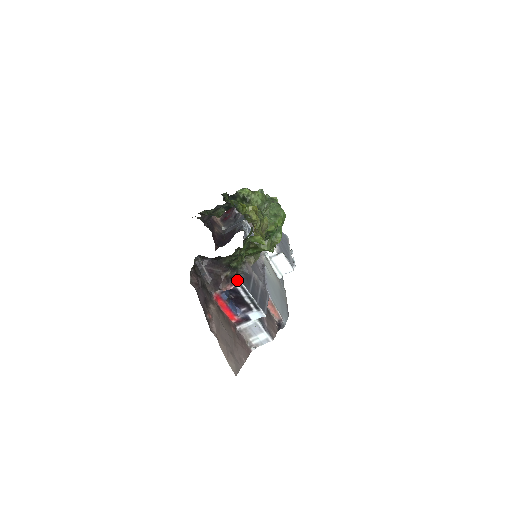
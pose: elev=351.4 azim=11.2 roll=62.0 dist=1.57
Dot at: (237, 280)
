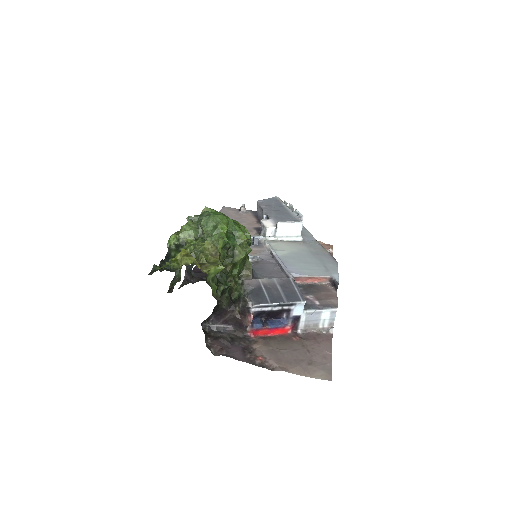
Dot at: (249, 307)
